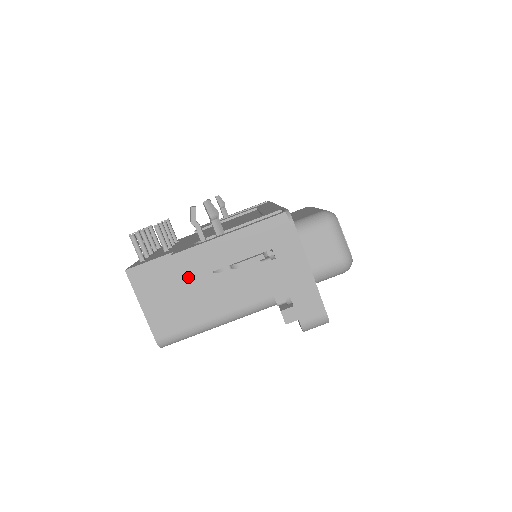
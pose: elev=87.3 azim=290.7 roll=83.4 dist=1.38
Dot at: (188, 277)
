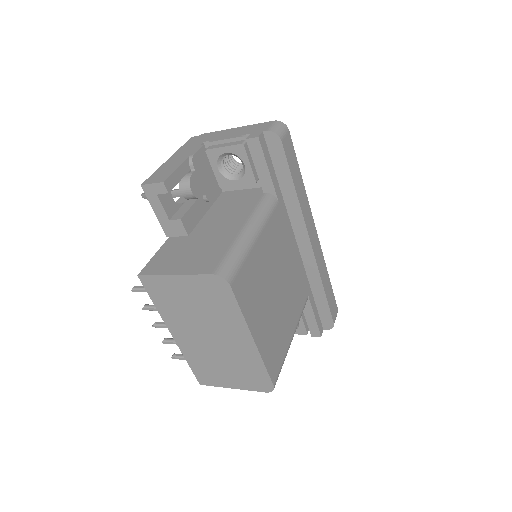
Dot at: (164, 179)
